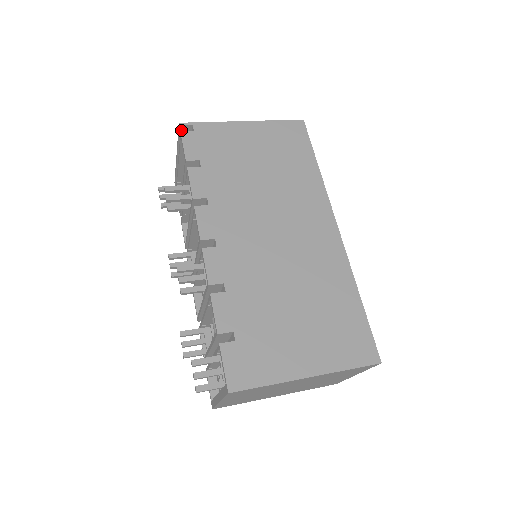
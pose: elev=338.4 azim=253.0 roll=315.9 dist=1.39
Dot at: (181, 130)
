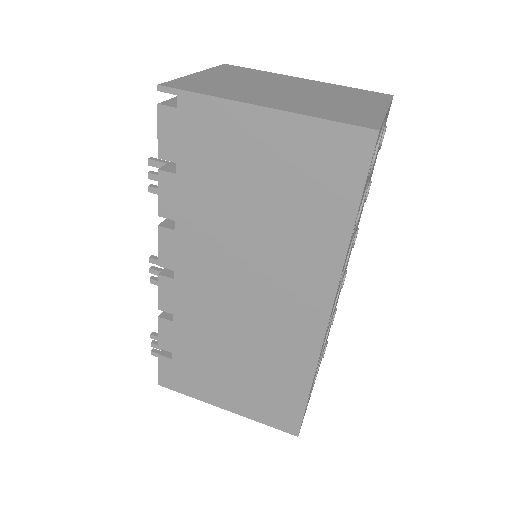
Dot at: occluded
